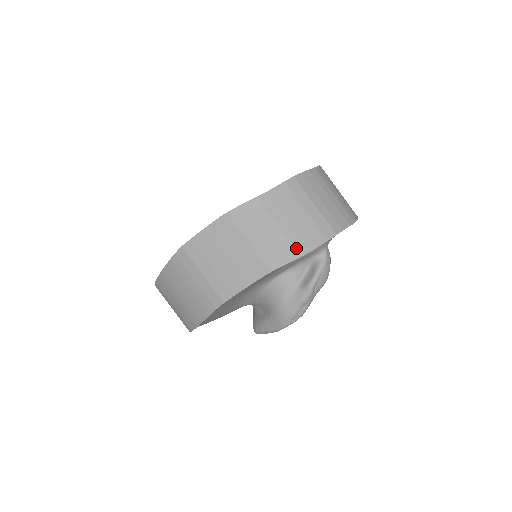
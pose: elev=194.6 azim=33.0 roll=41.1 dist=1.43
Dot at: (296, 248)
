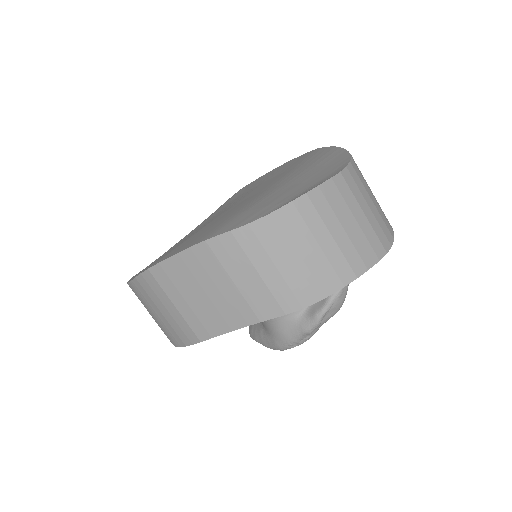
Dot at: (297, 297)
